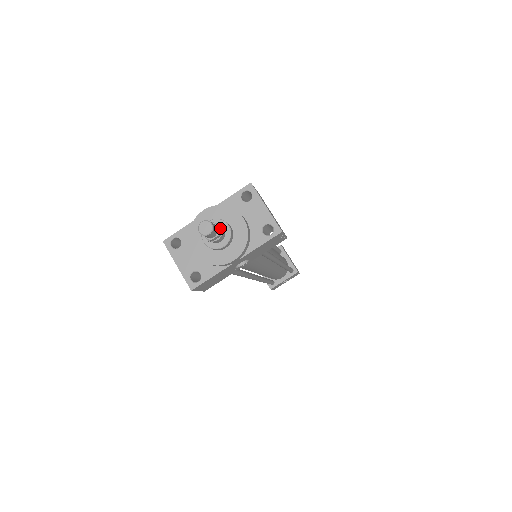
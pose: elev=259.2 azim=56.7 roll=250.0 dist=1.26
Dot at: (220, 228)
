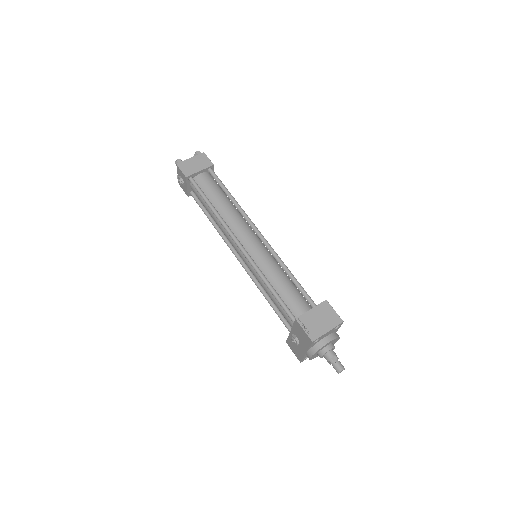
Dot at: (334, 357)
